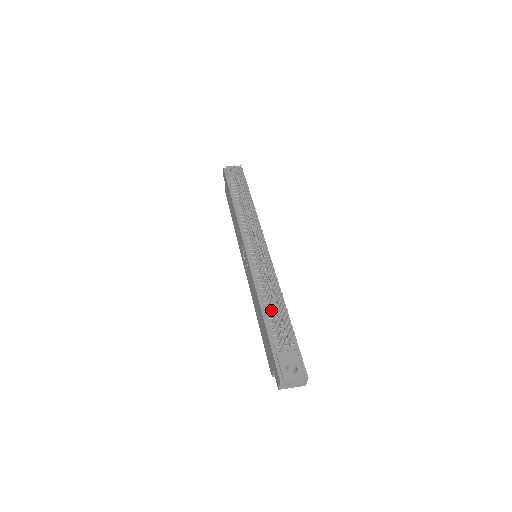
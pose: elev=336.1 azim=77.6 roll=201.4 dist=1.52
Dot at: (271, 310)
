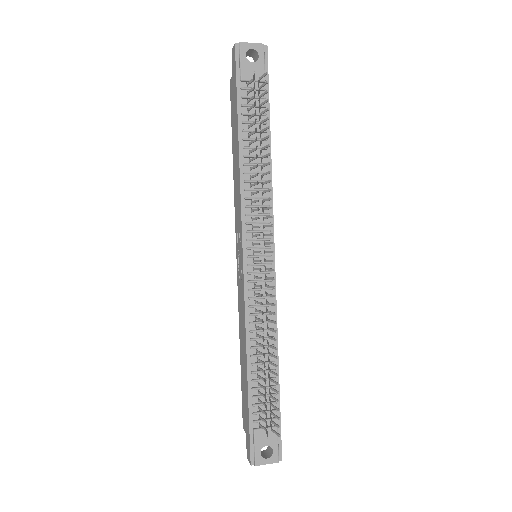
Dot at: (259, 366)
